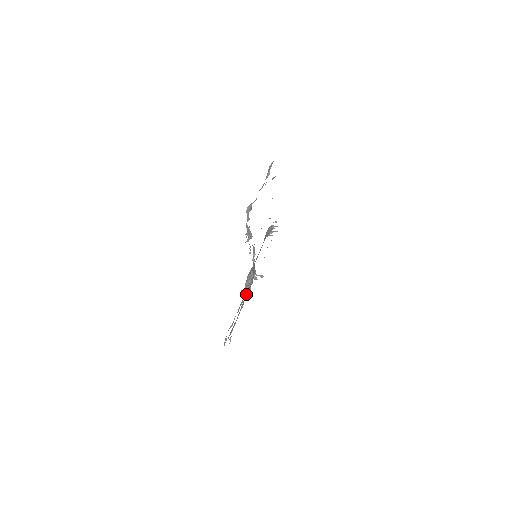
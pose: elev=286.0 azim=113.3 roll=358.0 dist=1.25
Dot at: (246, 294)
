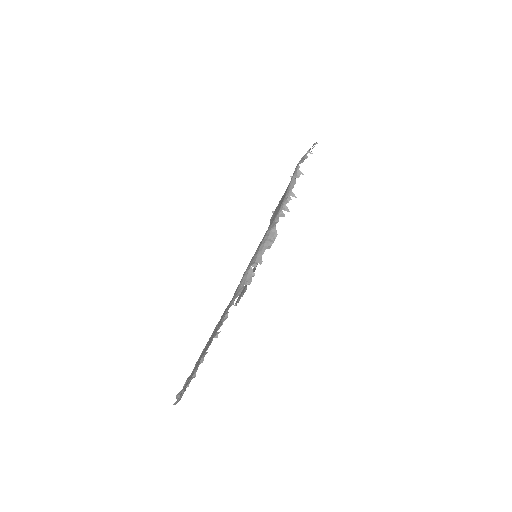
Dot at: (242, 296)
